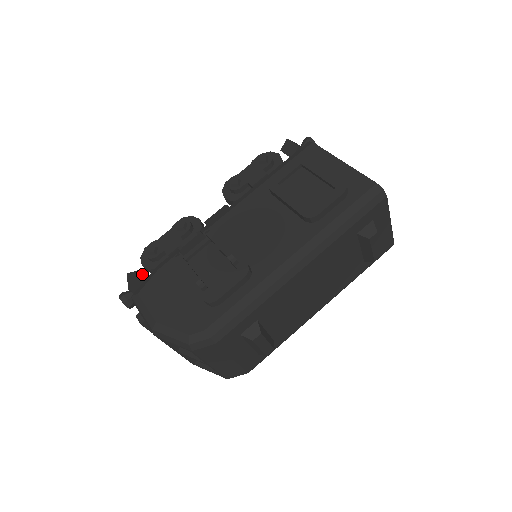
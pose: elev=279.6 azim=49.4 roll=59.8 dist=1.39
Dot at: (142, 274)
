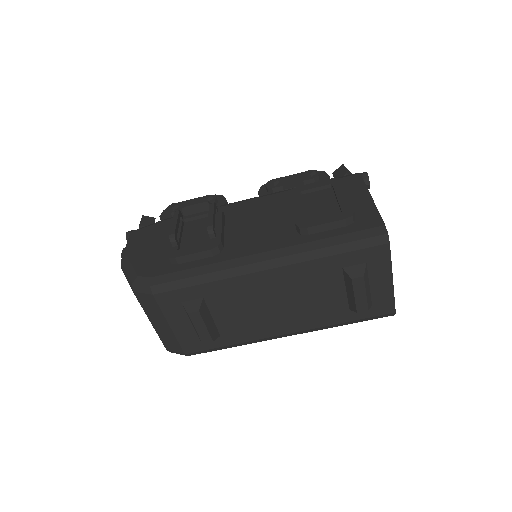
Dot at: (153, 221)
